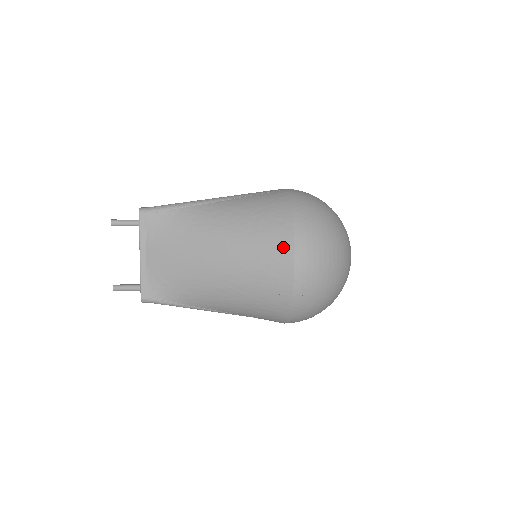
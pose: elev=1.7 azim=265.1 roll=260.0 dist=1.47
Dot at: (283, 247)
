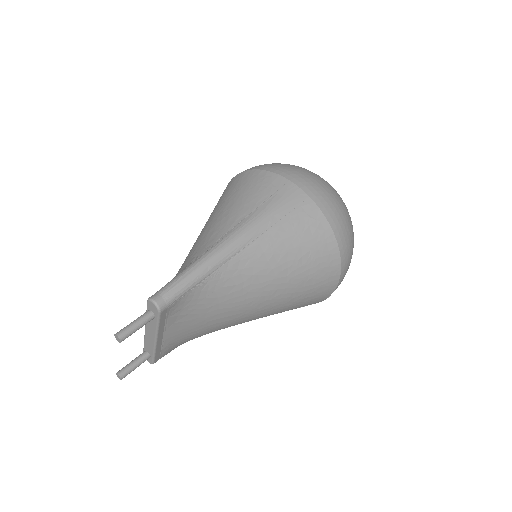
Dot at: (329, 282)
